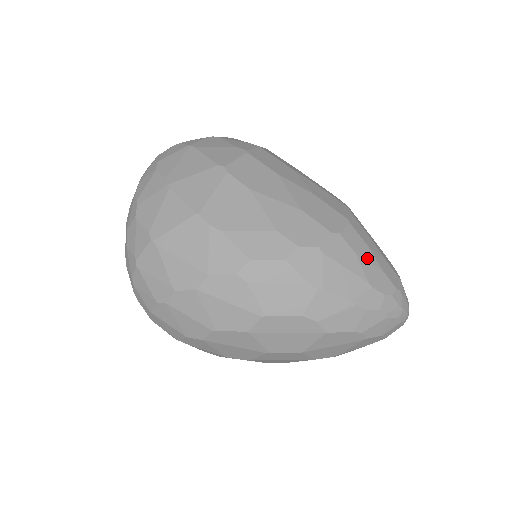
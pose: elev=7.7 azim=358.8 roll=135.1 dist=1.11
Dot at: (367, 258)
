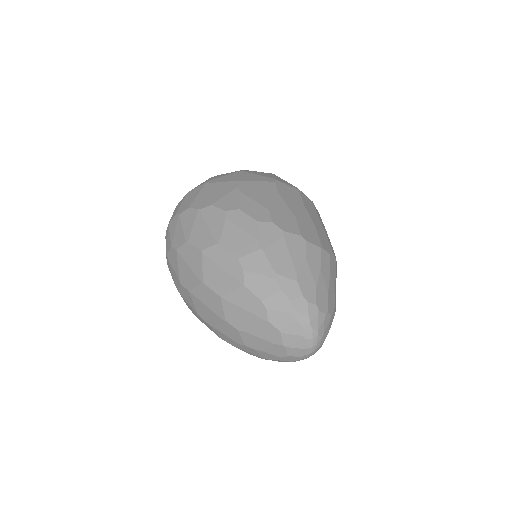
Dot at: (312, 269)
